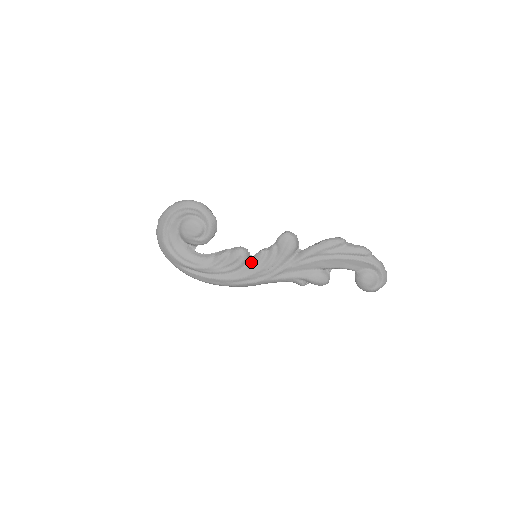
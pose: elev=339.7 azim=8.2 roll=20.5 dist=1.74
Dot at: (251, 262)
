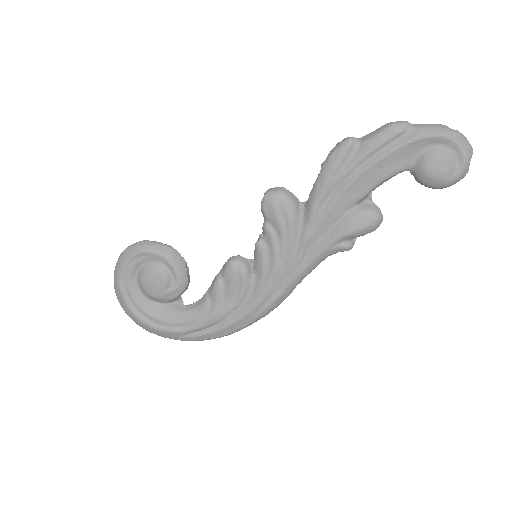
Dot at: (256, 269)
